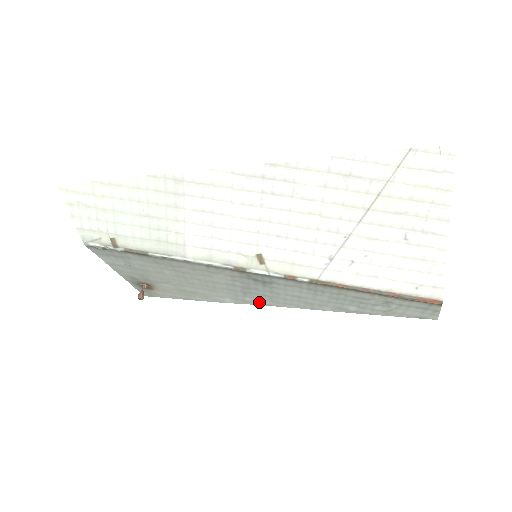
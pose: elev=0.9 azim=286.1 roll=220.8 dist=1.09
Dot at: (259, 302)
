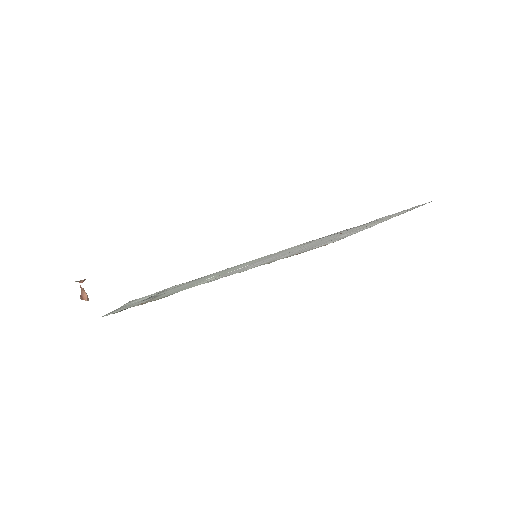
Dot at: occluded
